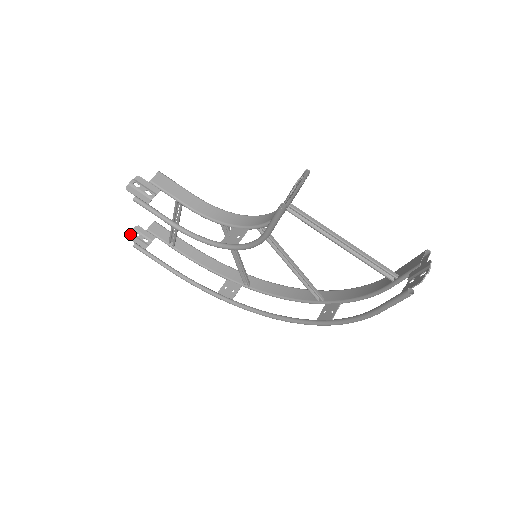
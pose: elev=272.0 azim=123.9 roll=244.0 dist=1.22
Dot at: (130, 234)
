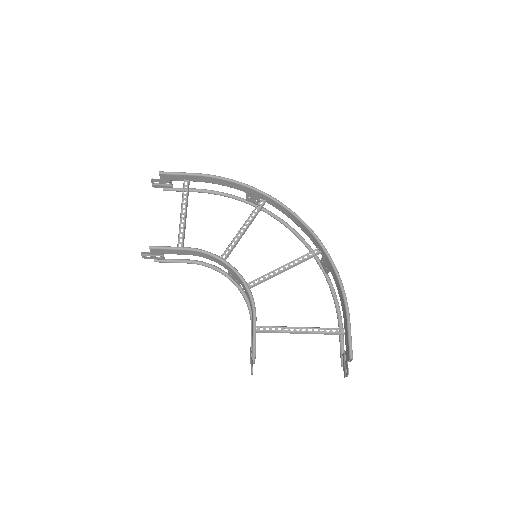
Dot at: (153, 185)
